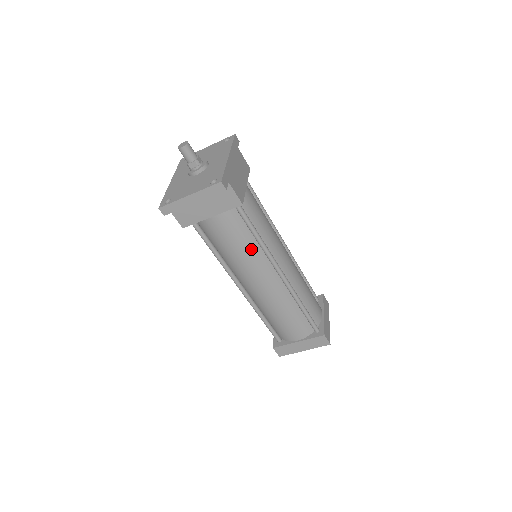
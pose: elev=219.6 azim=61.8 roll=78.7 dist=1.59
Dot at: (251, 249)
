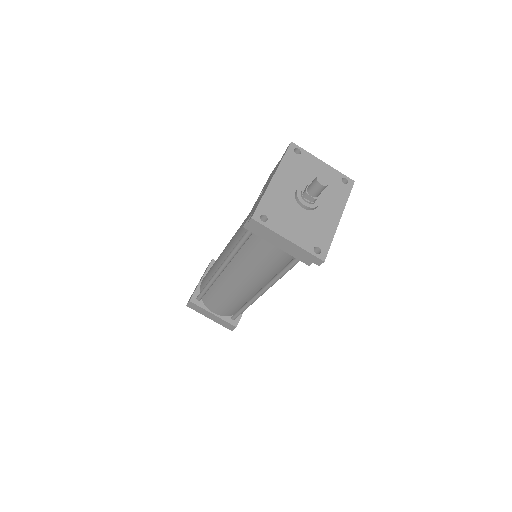
Dot at: (268, 273)
